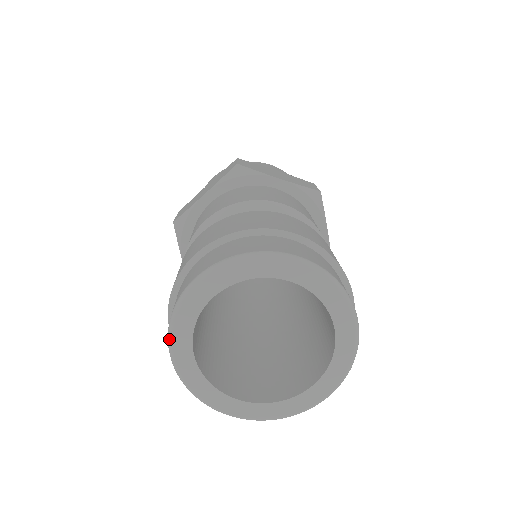
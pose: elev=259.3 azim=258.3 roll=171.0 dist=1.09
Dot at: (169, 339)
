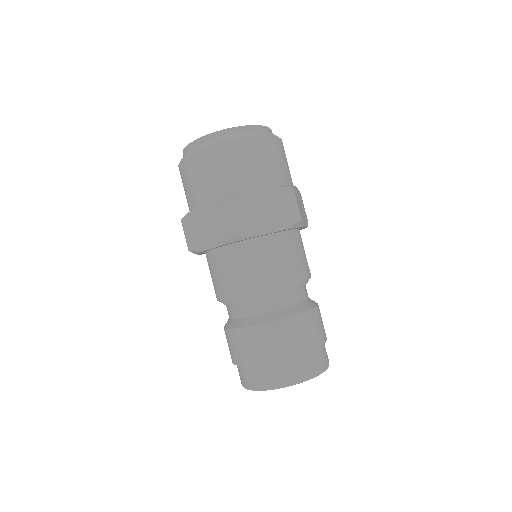
Dot at: occluded
